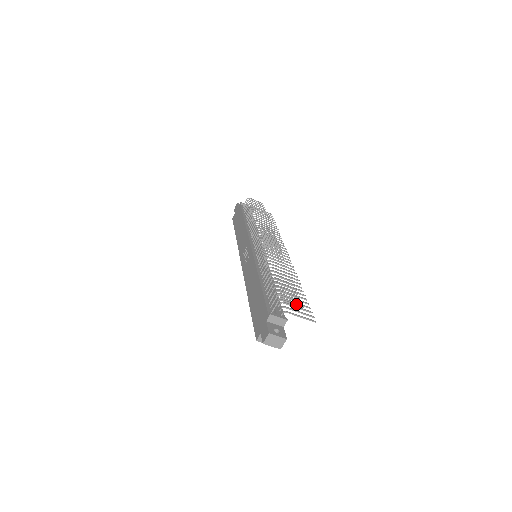
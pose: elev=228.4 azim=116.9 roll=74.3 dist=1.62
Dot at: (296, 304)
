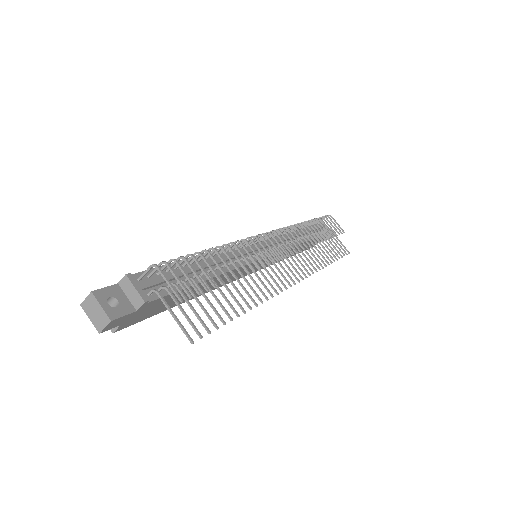
Dot at: occluded
